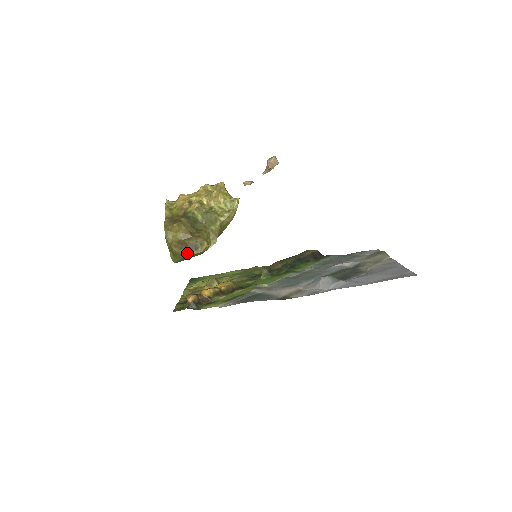
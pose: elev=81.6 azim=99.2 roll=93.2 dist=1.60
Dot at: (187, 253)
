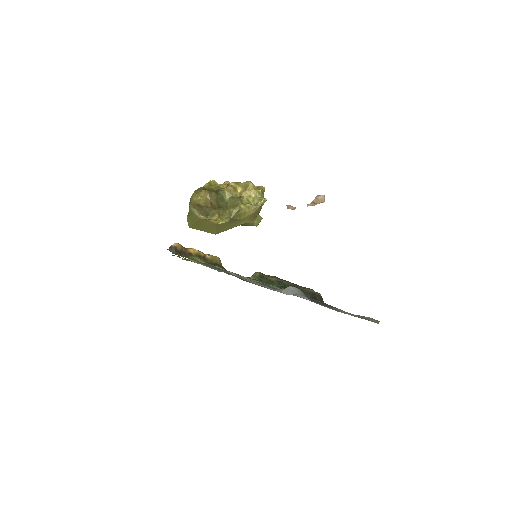
Dot at: (198, 215)
